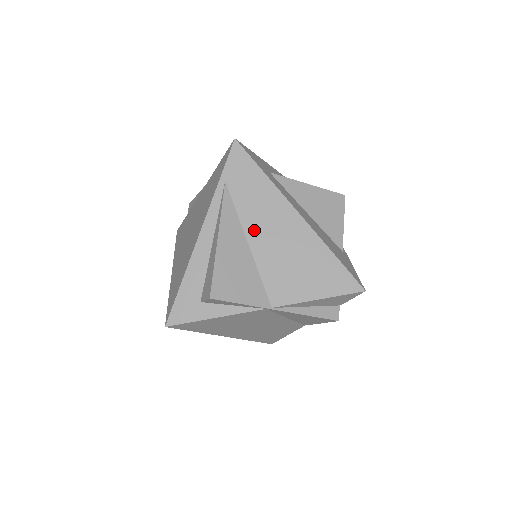
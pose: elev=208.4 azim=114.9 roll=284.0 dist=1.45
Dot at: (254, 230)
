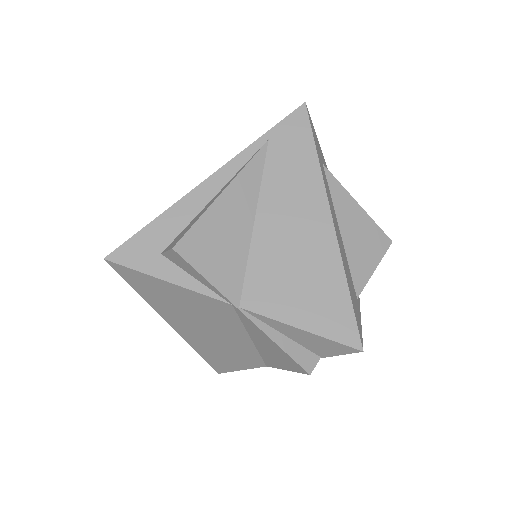
Dot at: (270, 208)
